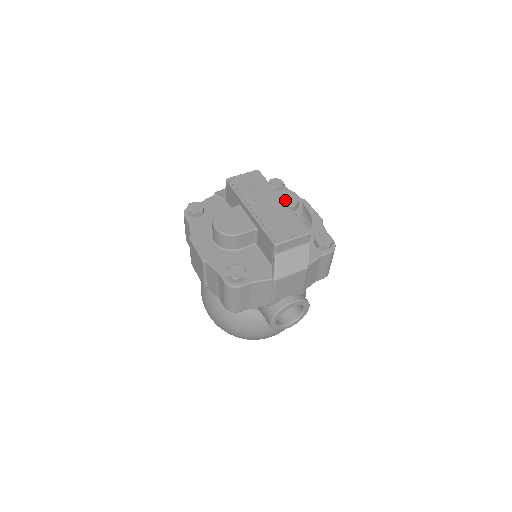
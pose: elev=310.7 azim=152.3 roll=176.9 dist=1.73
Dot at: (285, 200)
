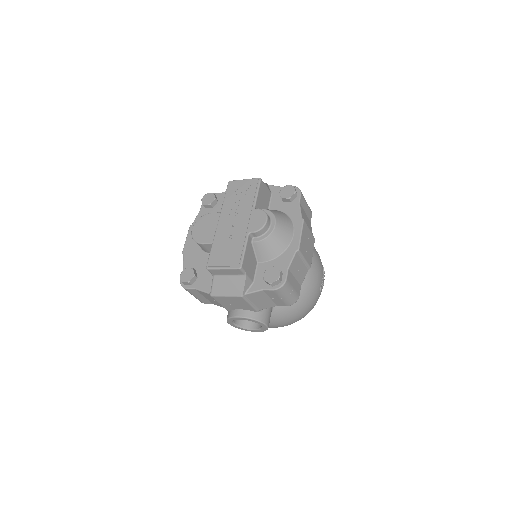
Dot at: (251, 223)
